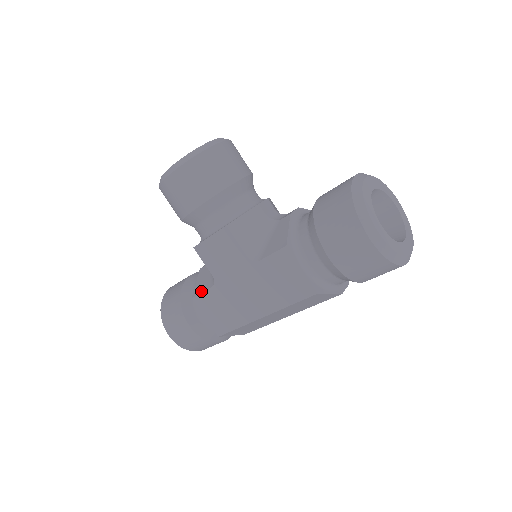
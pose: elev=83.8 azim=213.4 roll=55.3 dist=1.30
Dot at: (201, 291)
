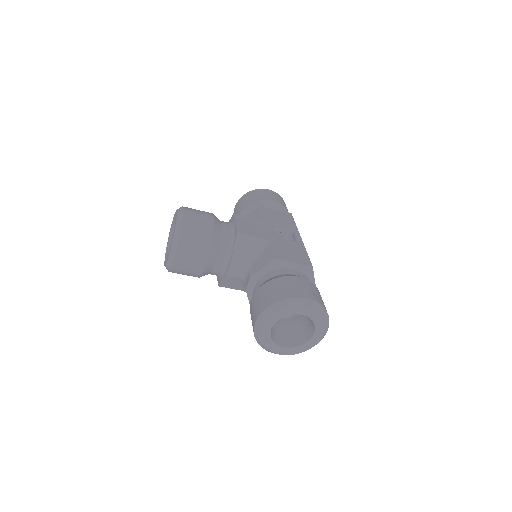
Dot at: occluded
